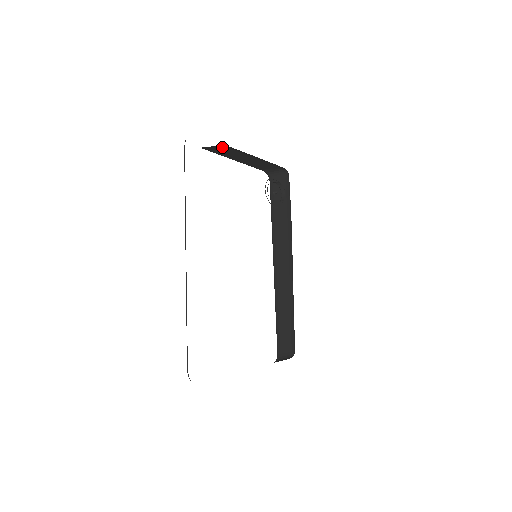
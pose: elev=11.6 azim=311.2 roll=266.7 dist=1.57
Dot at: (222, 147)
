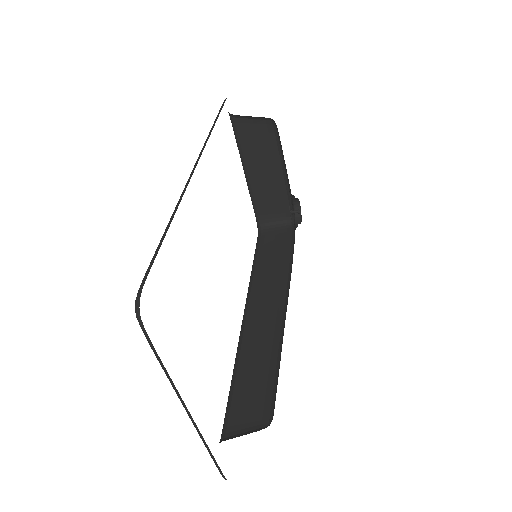
Dot at: (262, 128)
